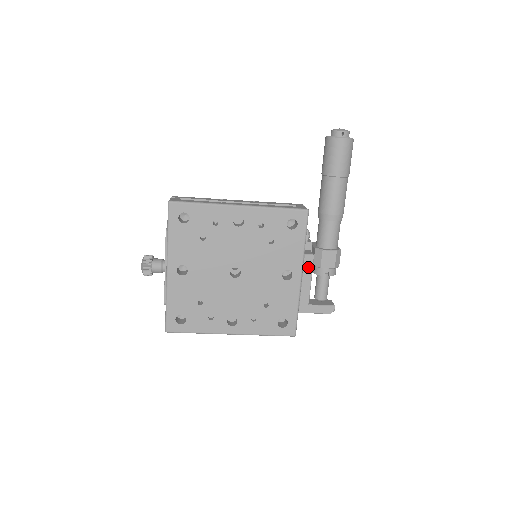
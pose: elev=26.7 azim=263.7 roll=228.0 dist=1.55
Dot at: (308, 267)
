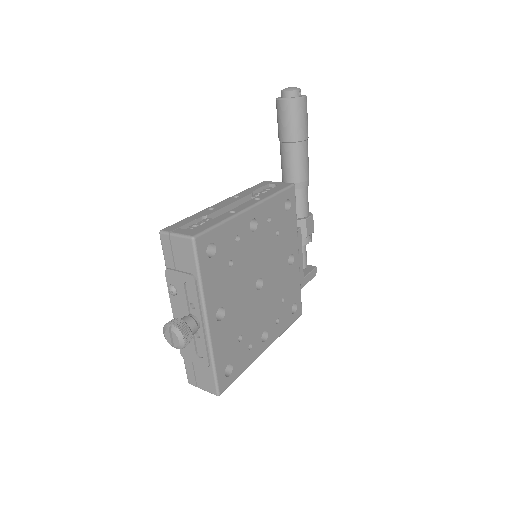
Dot at: (299, 242)
